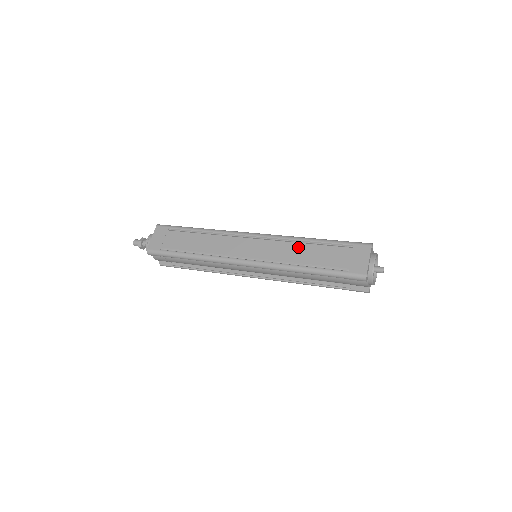
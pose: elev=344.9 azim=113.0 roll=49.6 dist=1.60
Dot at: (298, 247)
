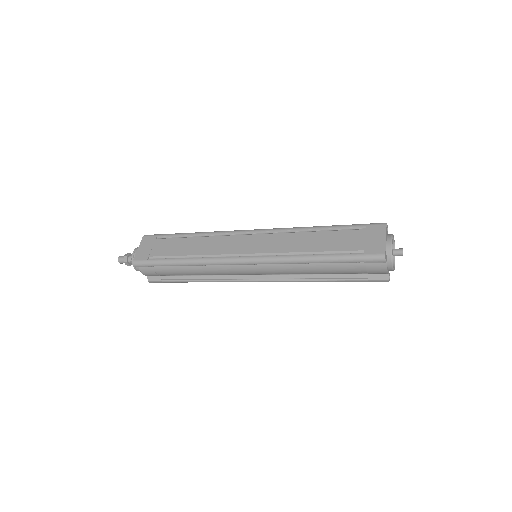
Dot at: (303, 236)
